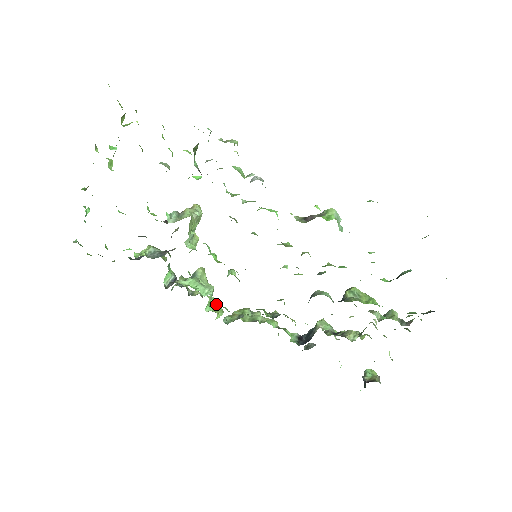
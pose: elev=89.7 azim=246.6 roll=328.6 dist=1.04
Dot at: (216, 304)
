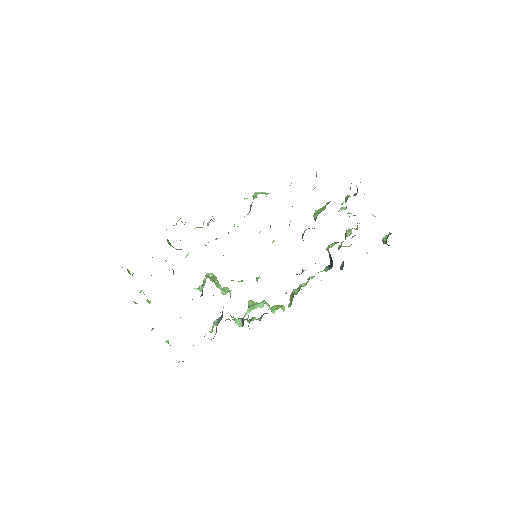
Dot at: (276, 307)
